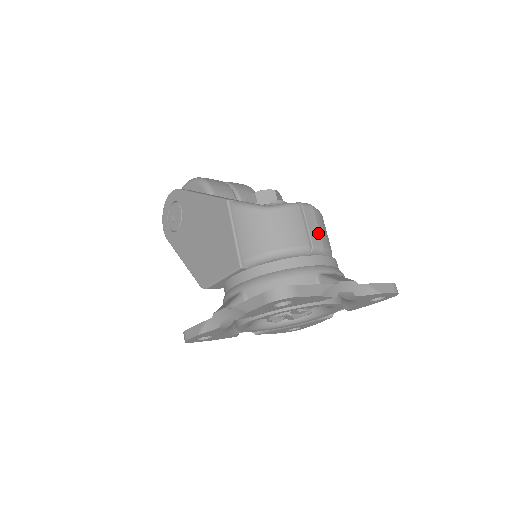
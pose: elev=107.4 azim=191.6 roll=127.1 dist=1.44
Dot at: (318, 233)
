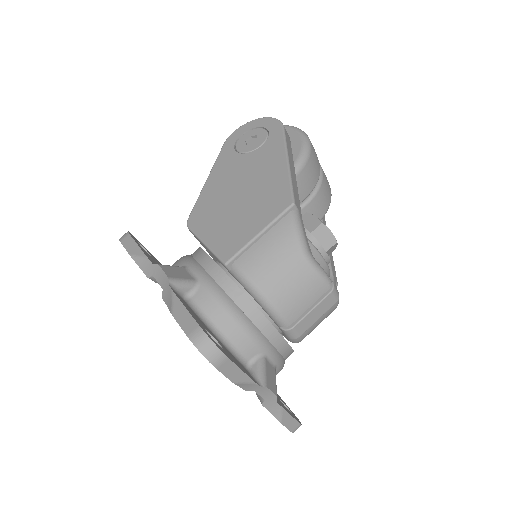
Dot at: (311, 324)
